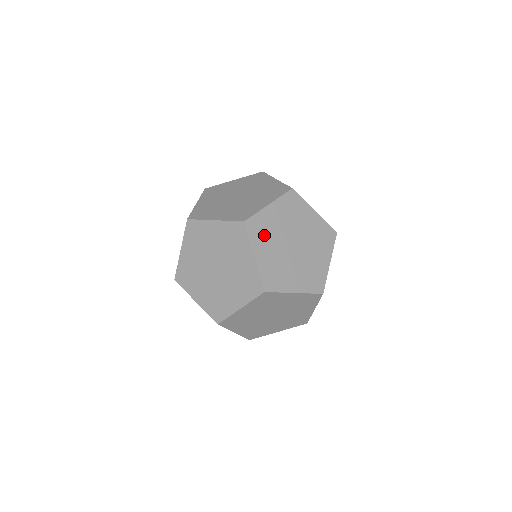
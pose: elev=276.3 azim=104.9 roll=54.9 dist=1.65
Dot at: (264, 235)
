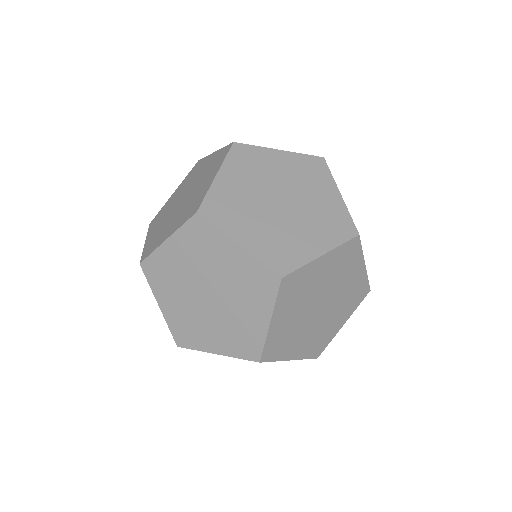
Dot at: (234, 212)
